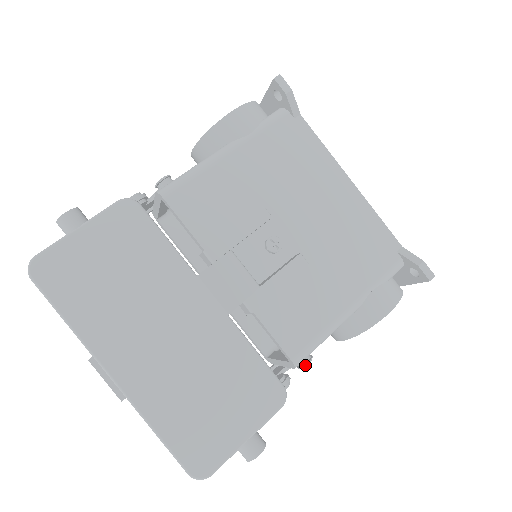
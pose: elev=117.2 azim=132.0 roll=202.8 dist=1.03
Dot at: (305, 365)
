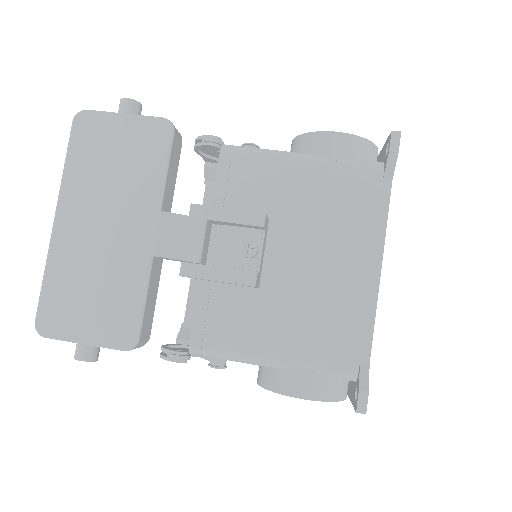
Dot at: (212, 366)
